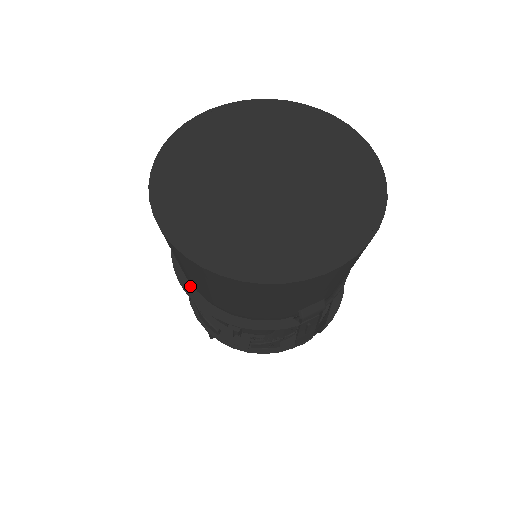
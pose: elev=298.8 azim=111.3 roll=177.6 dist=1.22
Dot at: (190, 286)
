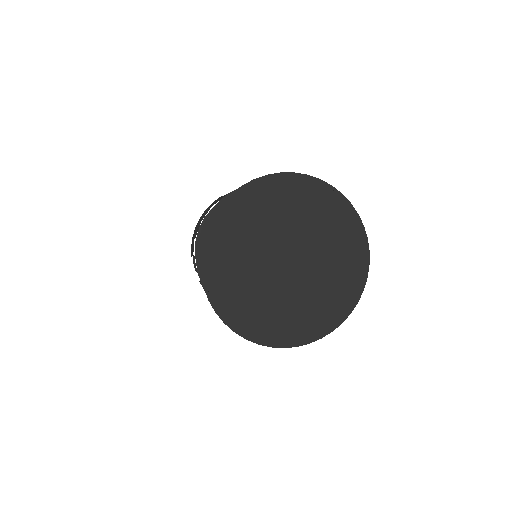
Dot at: occluded
